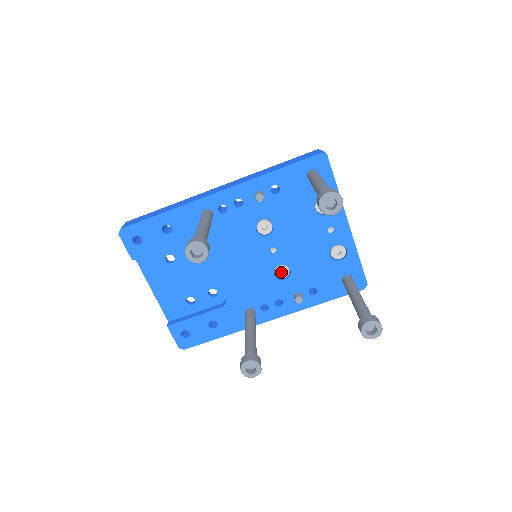
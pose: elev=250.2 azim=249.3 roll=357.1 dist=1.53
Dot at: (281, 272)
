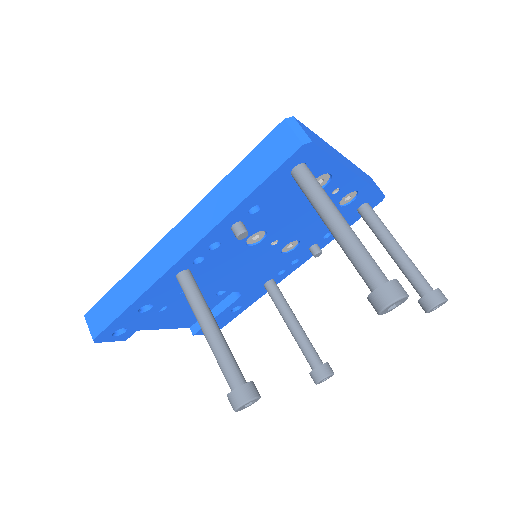
Dot at: occluded
